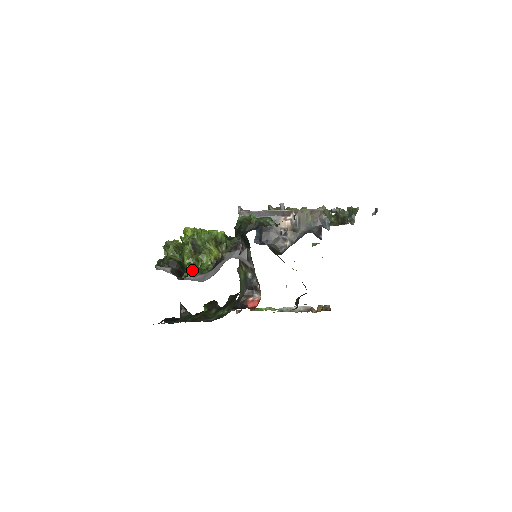
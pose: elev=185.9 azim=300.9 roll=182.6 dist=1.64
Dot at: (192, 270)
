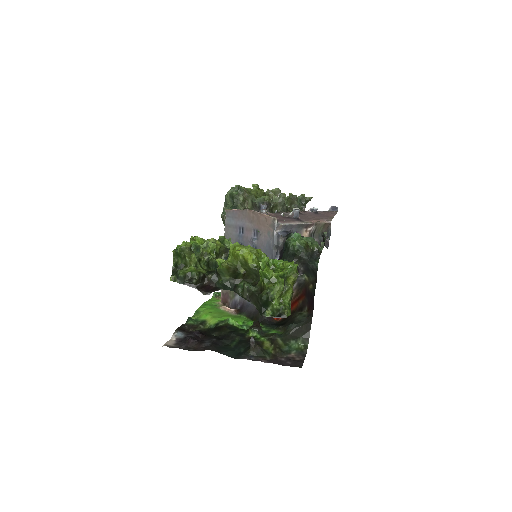
Dot at: (287, 313)
